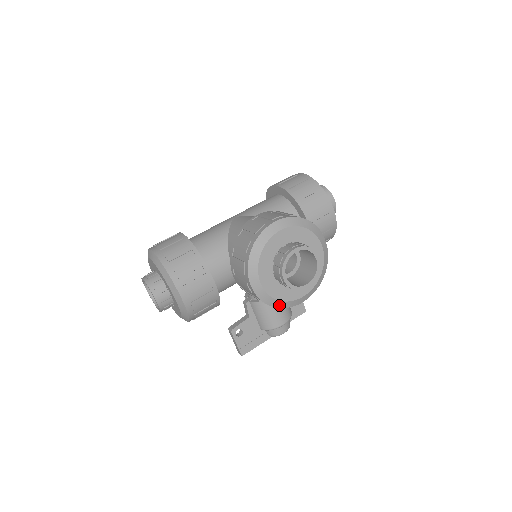
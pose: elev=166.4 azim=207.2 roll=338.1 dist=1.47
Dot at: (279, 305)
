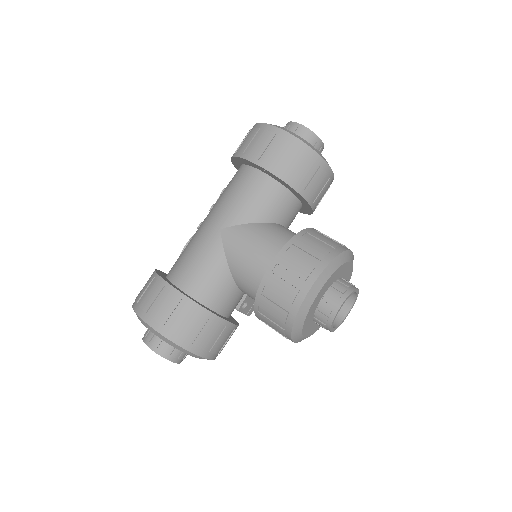
Dot at: occluded
